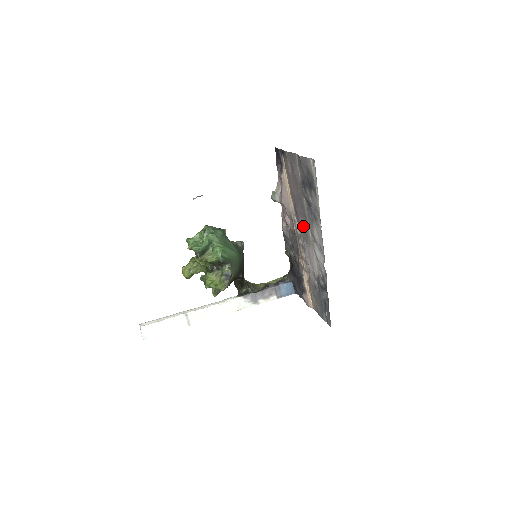
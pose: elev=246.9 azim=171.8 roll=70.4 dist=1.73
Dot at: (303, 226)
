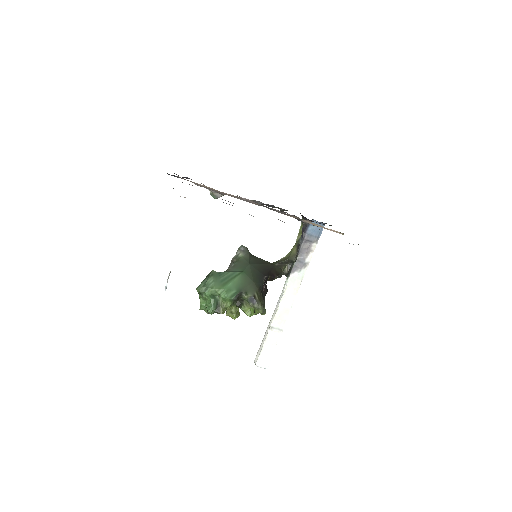
Dot at: occluded
